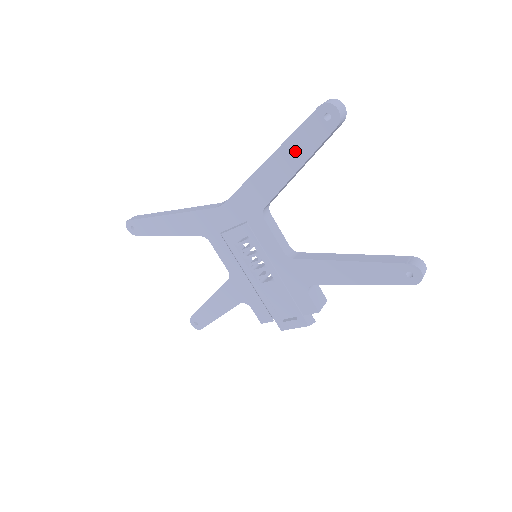
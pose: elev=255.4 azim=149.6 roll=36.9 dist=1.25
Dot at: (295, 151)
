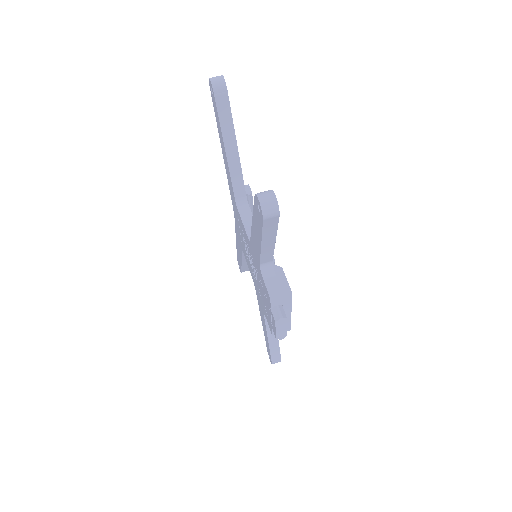
Dot at: (220, 133)
